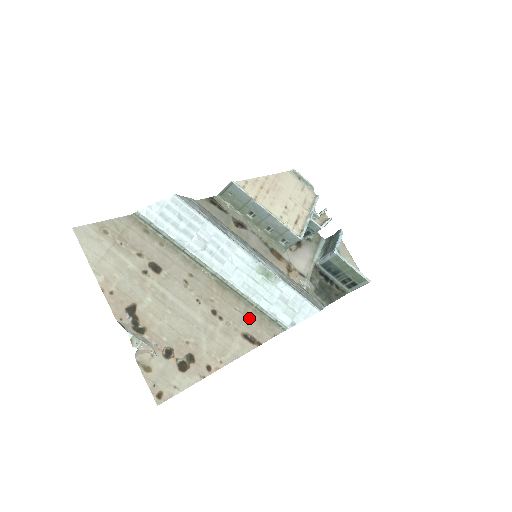
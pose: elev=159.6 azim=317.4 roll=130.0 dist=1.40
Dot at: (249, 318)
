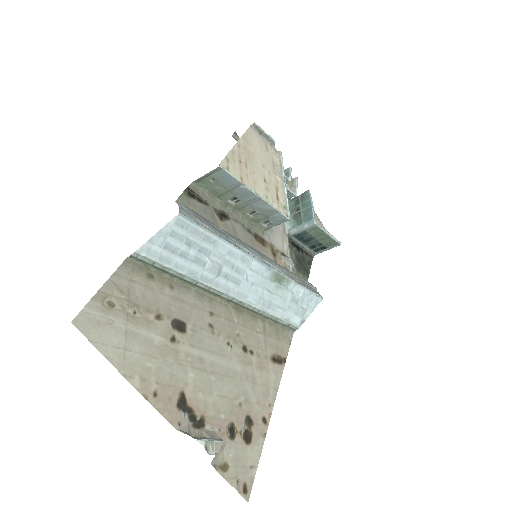
Dot at: (269, 335)
